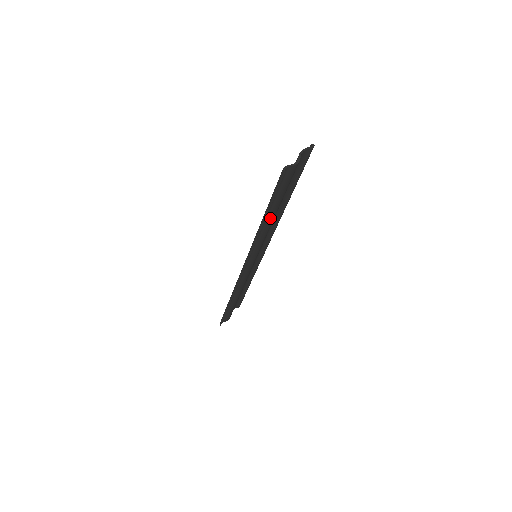
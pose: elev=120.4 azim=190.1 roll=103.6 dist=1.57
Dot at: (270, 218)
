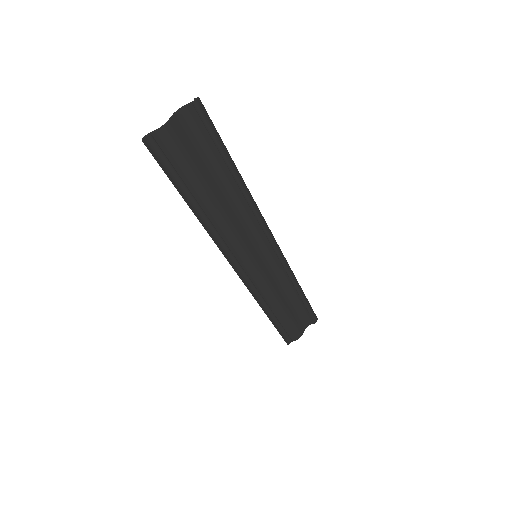
Dot at: (205, 205)
